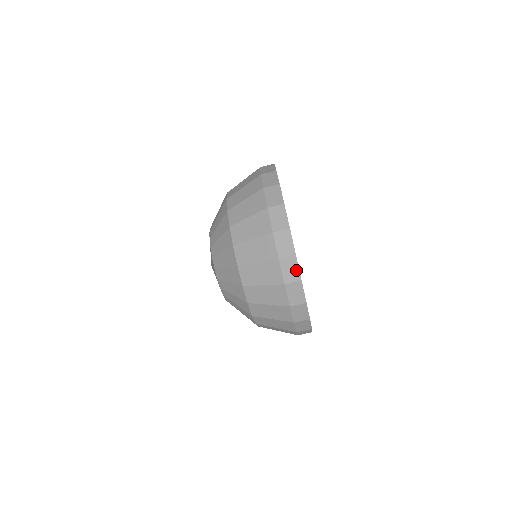
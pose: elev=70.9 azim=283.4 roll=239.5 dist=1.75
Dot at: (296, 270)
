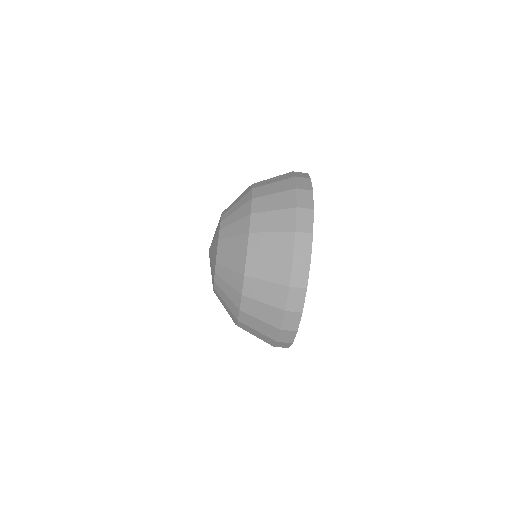
Dot at: (301, 302)
